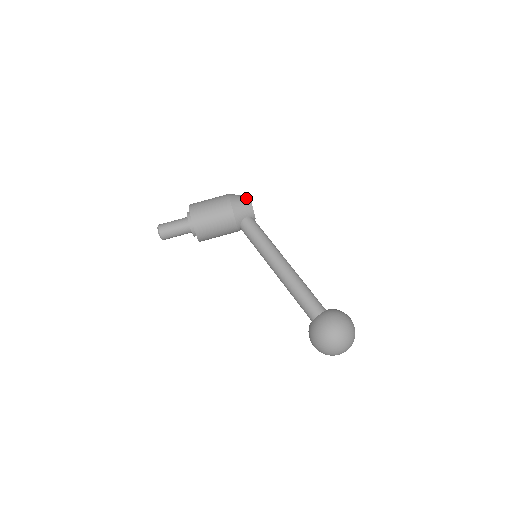
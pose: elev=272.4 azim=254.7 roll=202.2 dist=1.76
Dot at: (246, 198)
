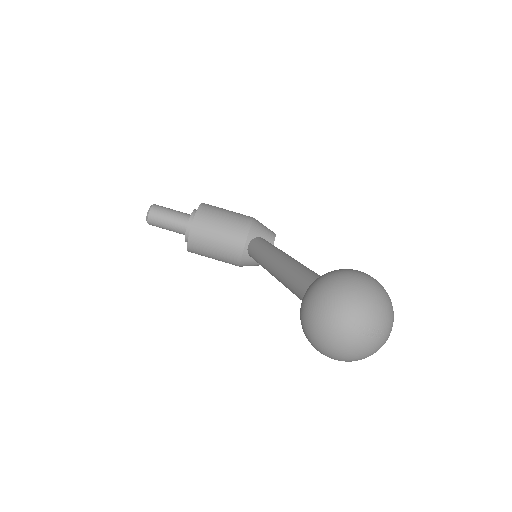
Dot at: (272, 231)
